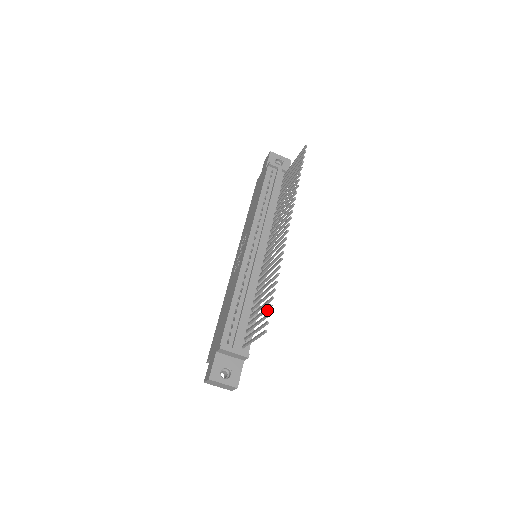
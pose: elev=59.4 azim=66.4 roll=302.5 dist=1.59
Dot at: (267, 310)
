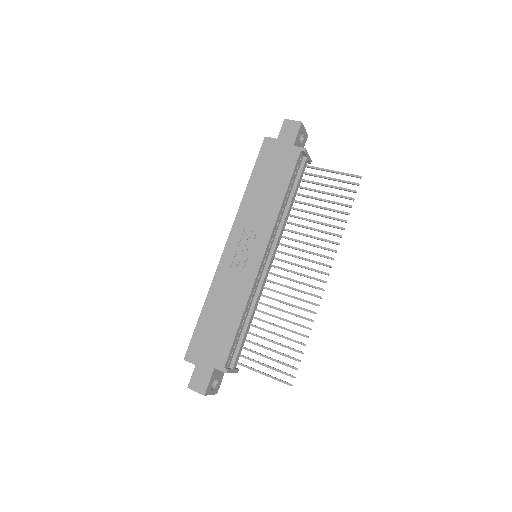
Dot at: occluded
